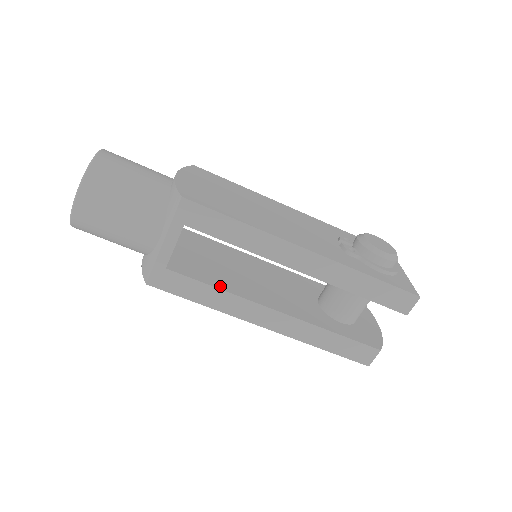
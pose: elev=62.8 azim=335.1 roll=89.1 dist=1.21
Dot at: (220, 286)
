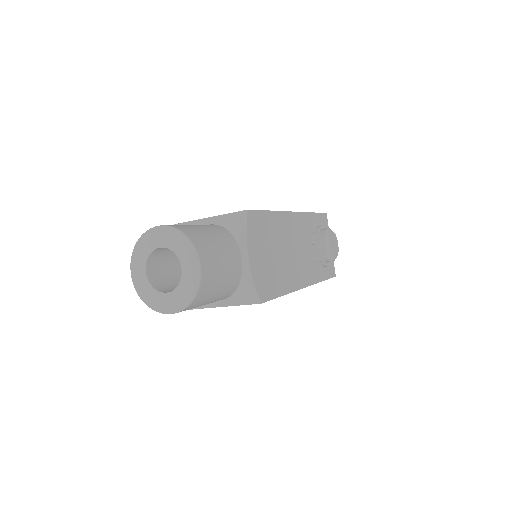
Dot at: occluded
